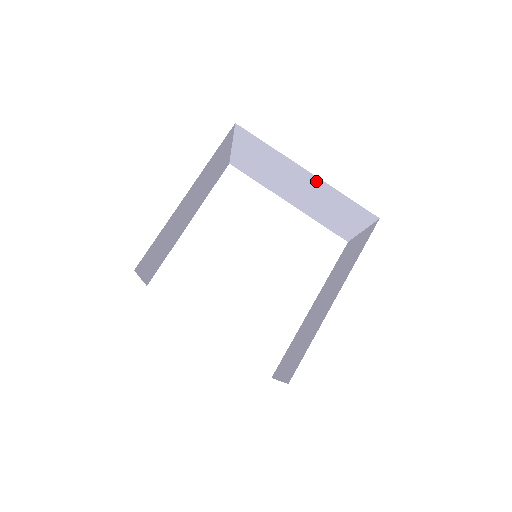
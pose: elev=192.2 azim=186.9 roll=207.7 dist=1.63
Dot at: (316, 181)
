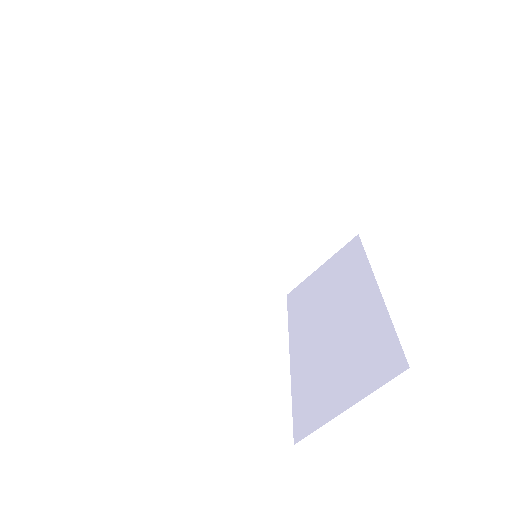
Dot at: (298, 190)
